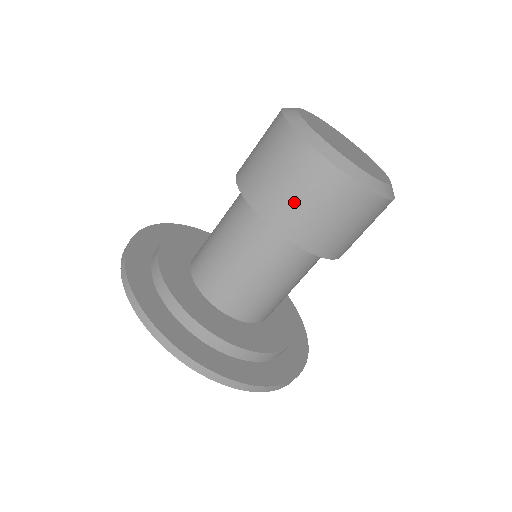
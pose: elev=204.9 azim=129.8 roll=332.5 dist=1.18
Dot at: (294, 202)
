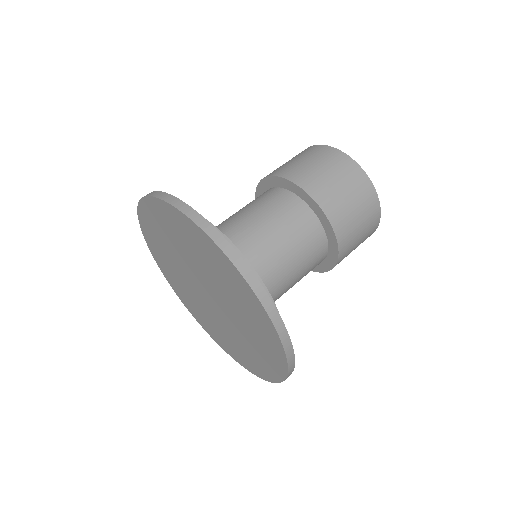
Dot at: (327, 180)
